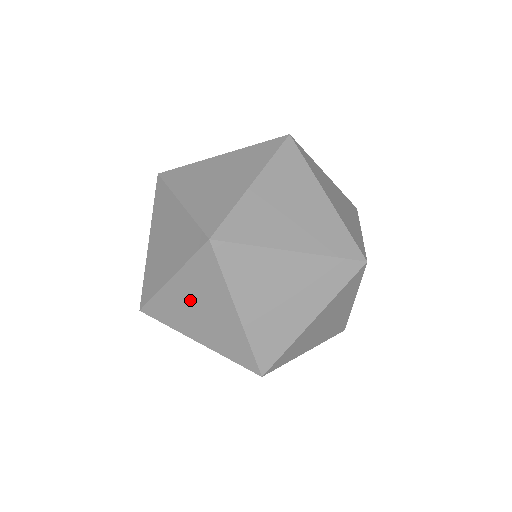
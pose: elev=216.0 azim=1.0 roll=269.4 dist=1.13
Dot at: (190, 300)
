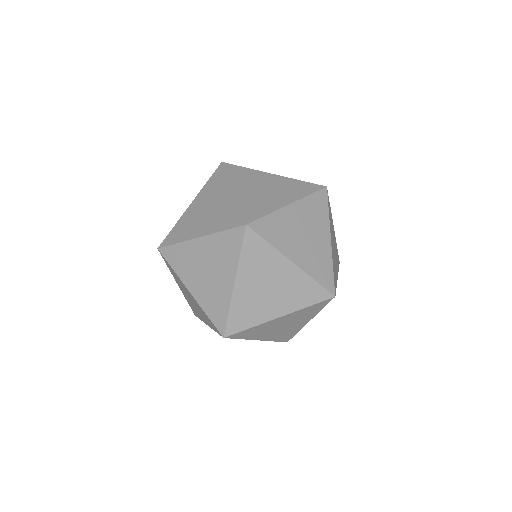
Dot at: (257, 286)
